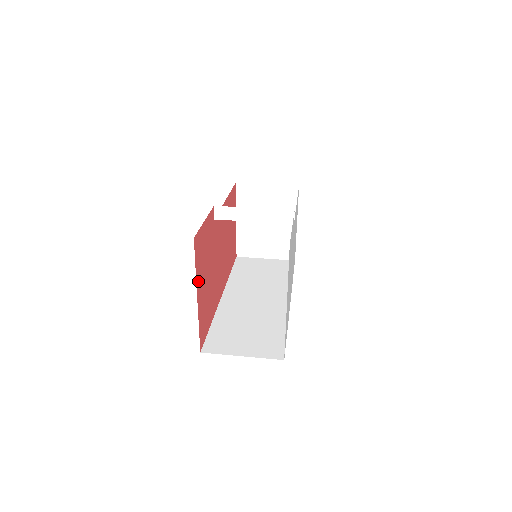
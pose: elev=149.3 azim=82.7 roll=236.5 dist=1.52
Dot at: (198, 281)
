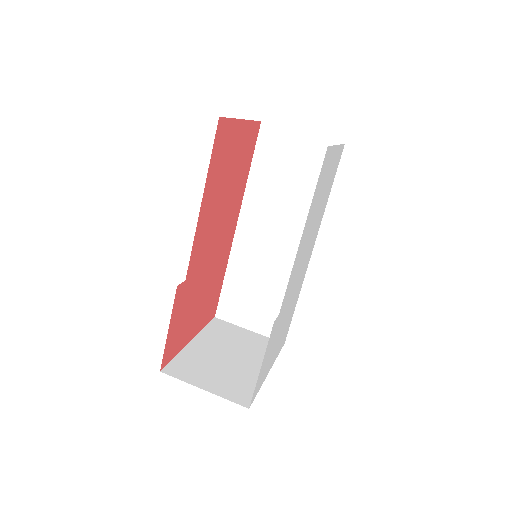
Dot at: (185, 340)
